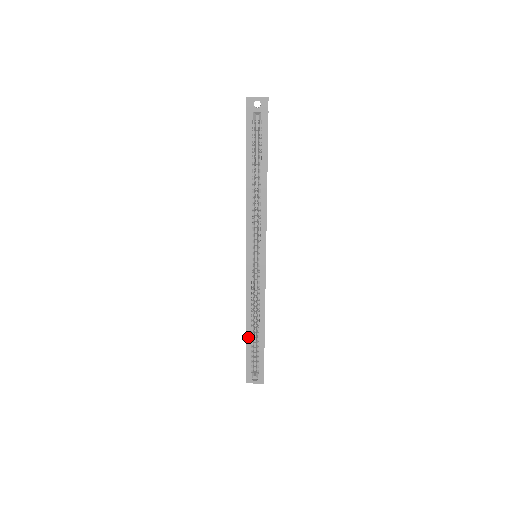
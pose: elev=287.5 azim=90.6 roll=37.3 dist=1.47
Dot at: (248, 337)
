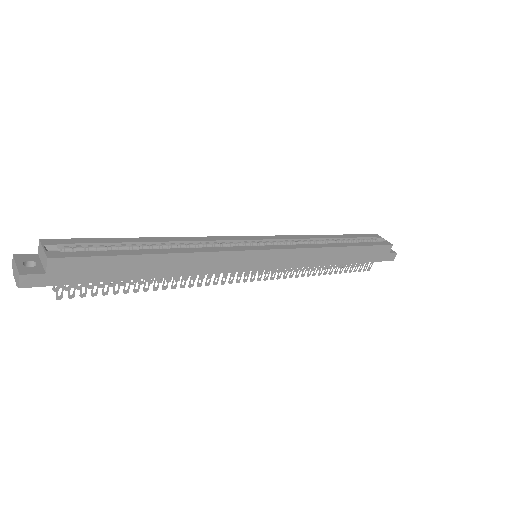
Dot at: (137, 240)
